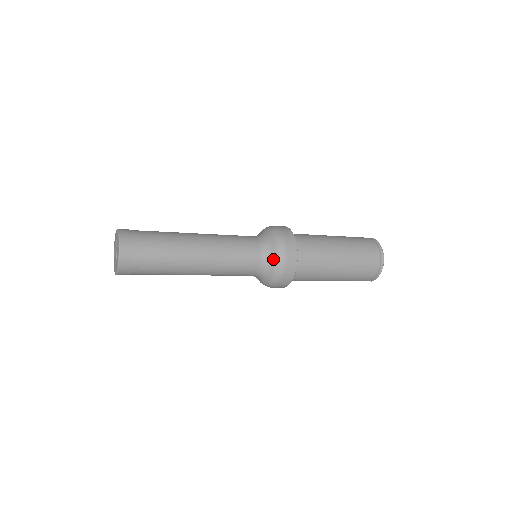
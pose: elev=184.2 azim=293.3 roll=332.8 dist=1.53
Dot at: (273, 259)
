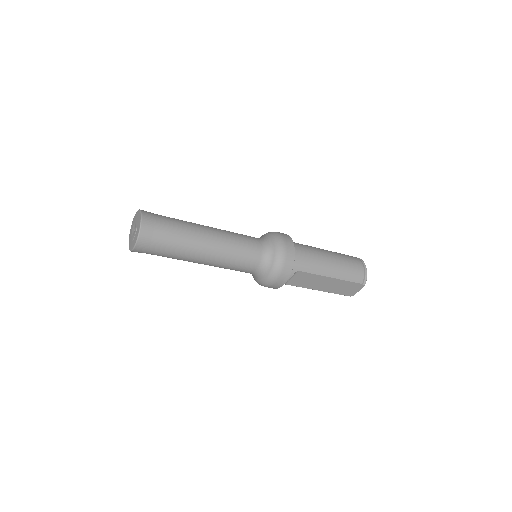
Dot at: (271, 239)
